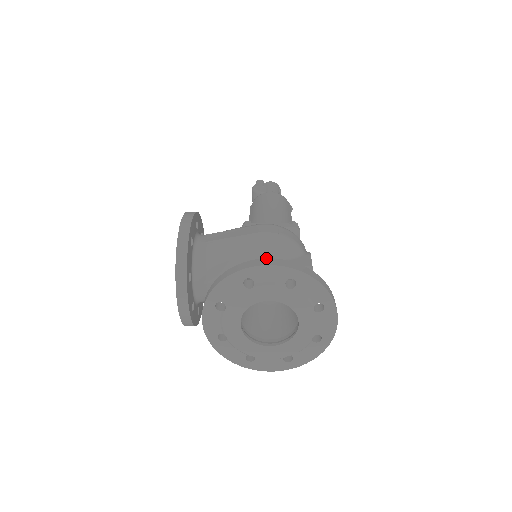
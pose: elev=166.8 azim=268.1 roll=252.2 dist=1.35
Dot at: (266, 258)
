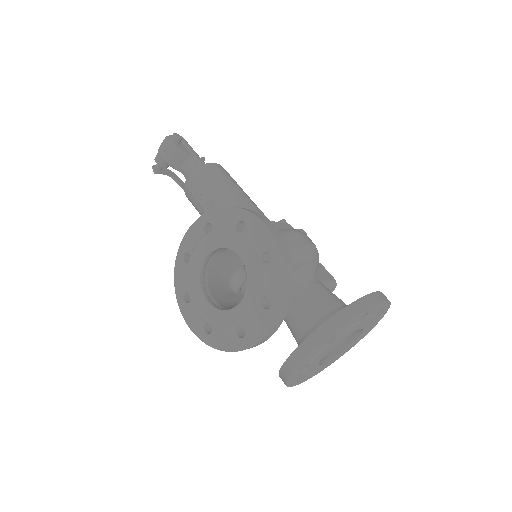
Dot at: (375, 292)
